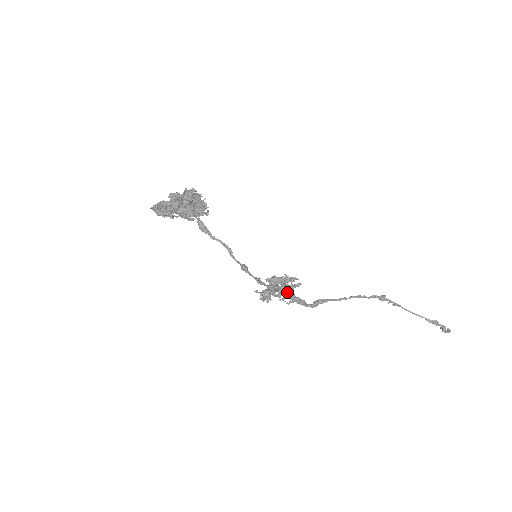
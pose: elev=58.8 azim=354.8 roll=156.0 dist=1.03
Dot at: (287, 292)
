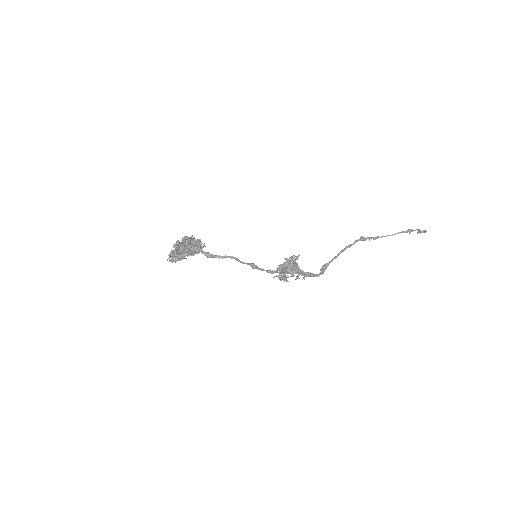
Dot at: (294, 266)
